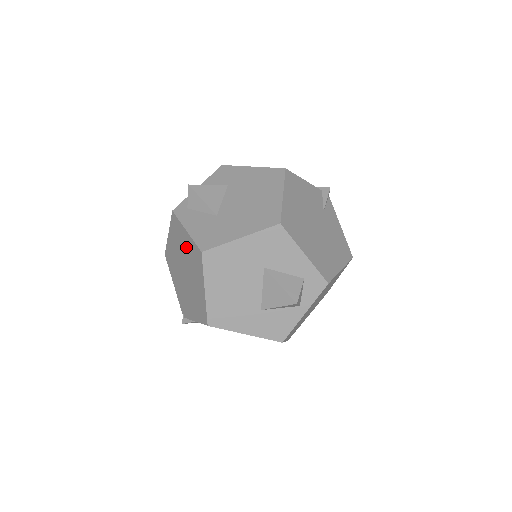
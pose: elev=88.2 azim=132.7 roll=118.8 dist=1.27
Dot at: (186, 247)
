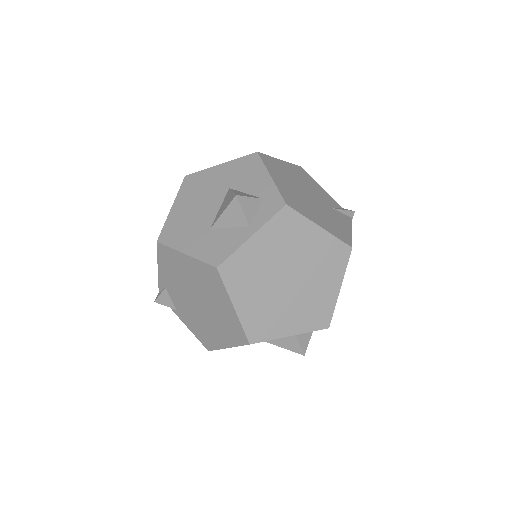
Dot at: occluded
